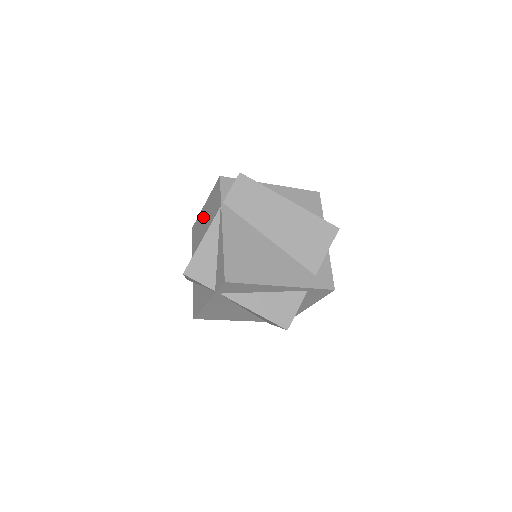
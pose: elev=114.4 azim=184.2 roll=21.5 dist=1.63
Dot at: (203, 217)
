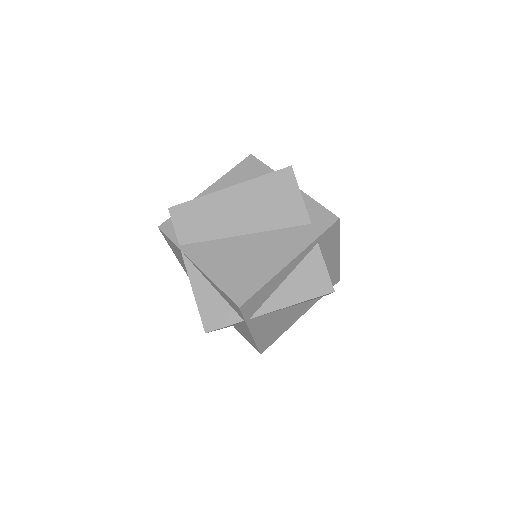
Dot at: occluded
